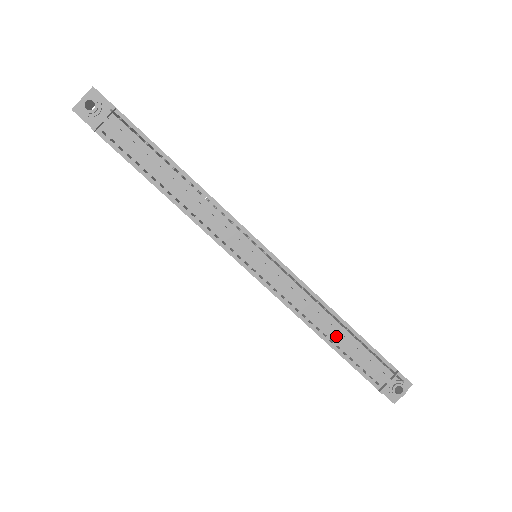
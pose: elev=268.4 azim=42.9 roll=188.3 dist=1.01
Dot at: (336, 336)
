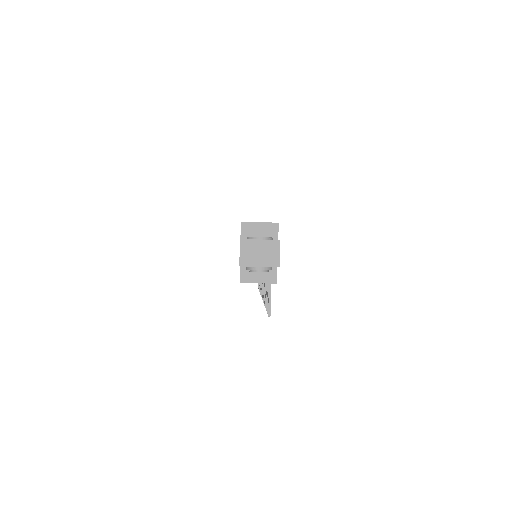
Dot at: occluded
